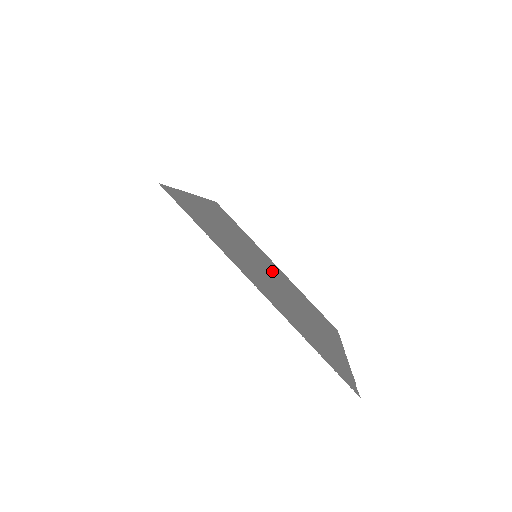
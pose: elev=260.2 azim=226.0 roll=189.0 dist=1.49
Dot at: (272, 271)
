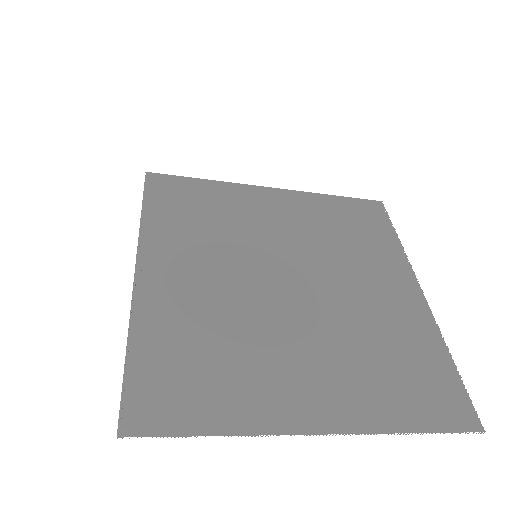
Dot at: (283, 247)
